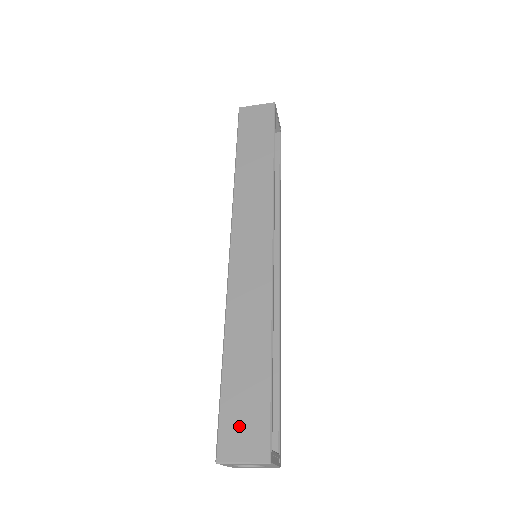
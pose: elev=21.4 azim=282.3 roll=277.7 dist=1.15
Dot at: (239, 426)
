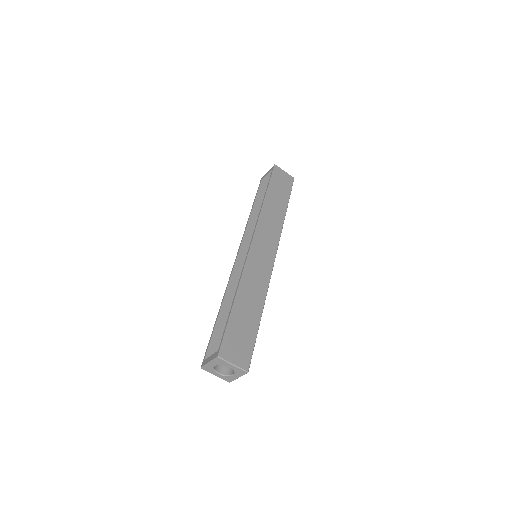
Dot at: (236, 344)
